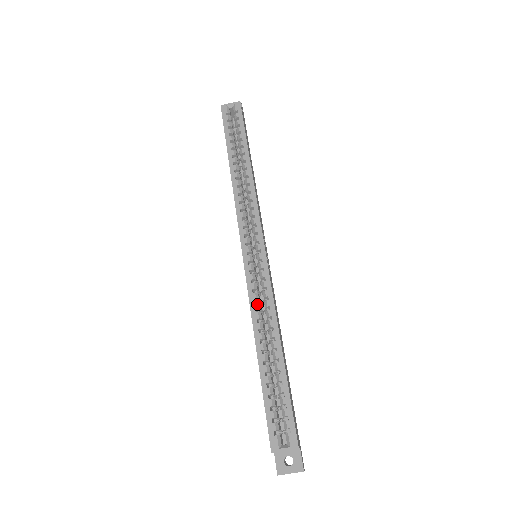
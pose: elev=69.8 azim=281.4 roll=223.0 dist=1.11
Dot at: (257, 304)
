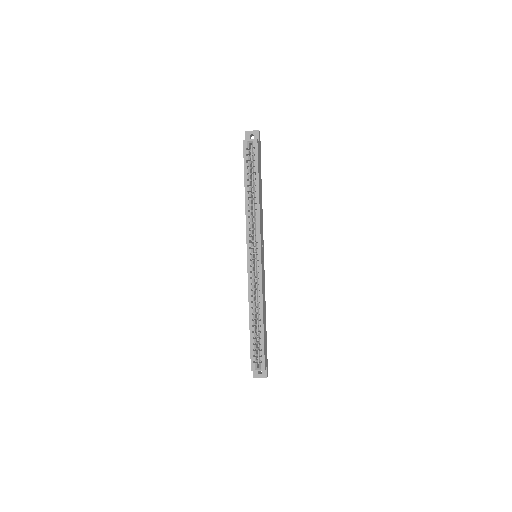
Dot at: (252, 292)
